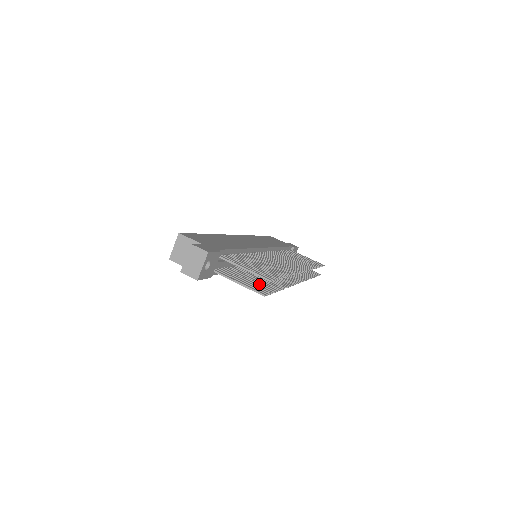
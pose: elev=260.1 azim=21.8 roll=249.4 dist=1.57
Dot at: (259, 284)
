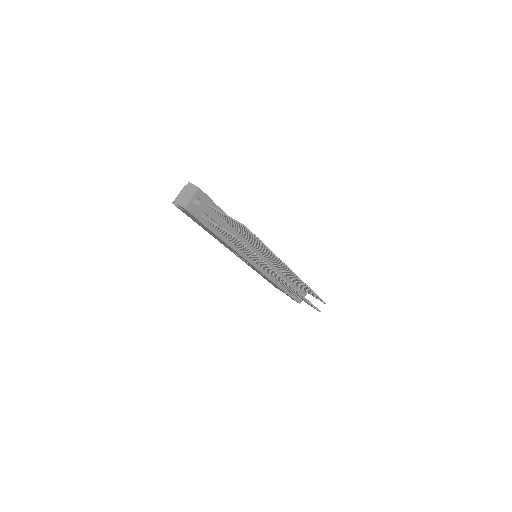
Dot at: occluded
